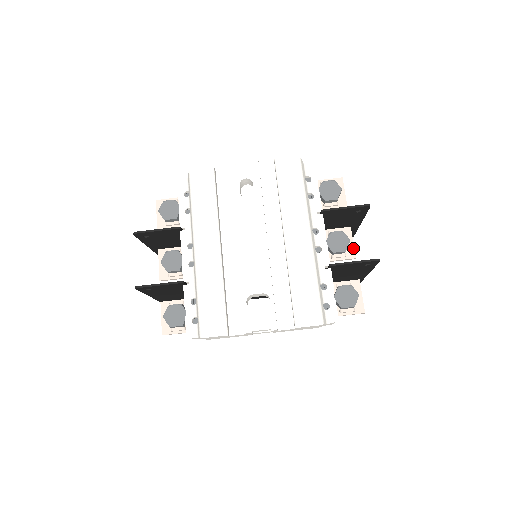
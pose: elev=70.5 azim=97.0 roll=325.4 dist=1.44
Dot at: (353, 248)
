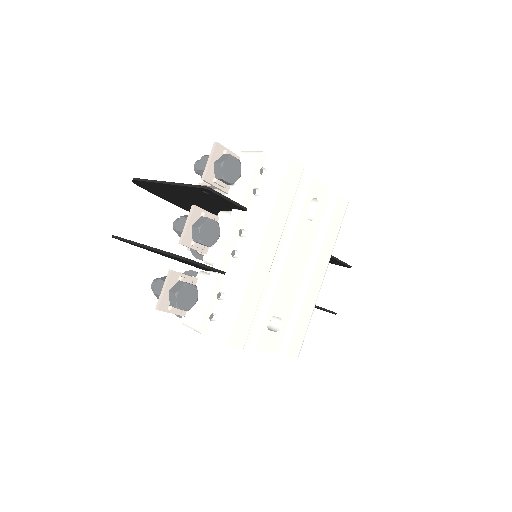
Dot at: occluded
